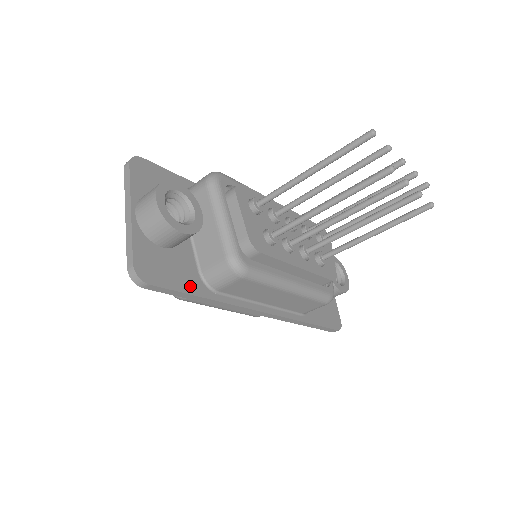
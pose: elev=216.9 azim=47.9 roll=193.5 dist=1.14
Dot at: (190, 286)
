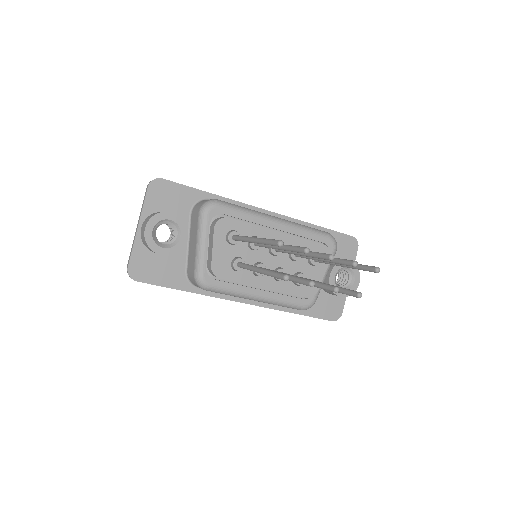
Dot at: (173, 282)
